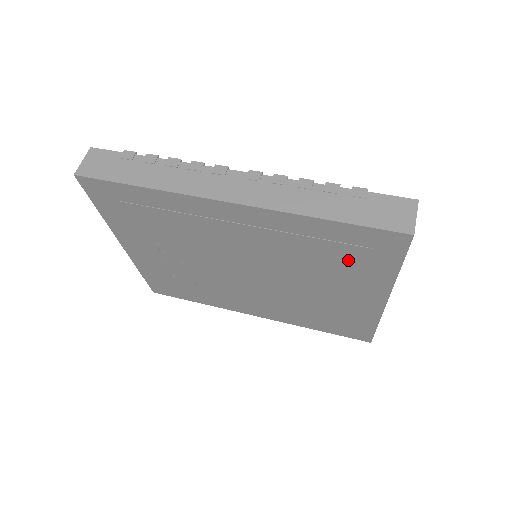
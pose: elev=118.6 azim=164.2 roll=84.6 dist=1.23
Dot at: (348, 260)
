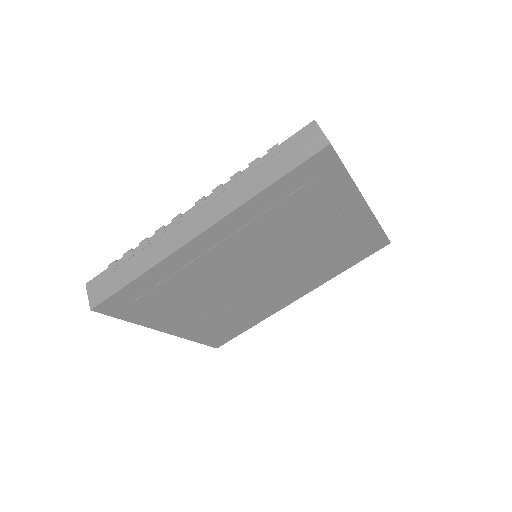
Dot at: (311, 200)
